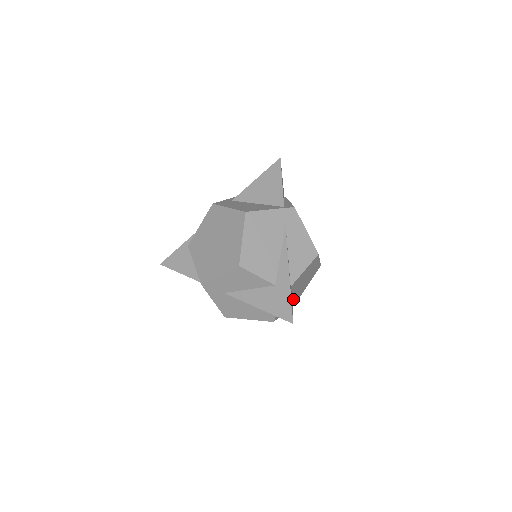
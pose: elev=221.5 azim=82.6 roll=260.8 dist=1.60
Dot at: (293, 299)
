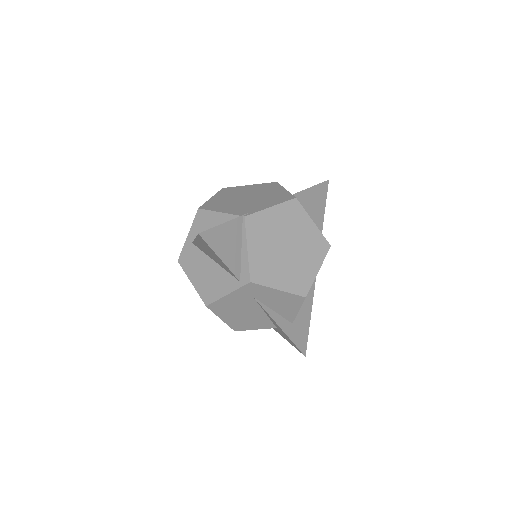
Dot at: occluded
